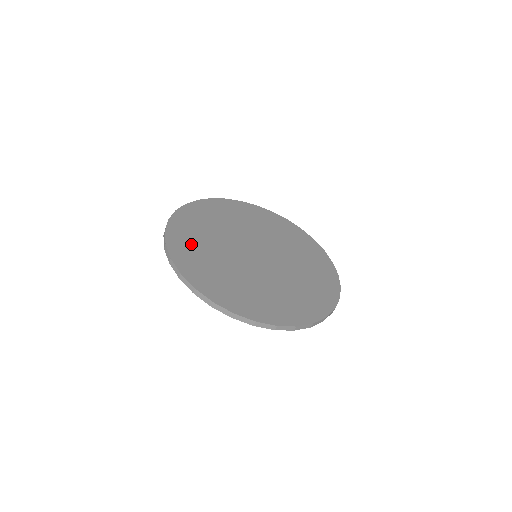
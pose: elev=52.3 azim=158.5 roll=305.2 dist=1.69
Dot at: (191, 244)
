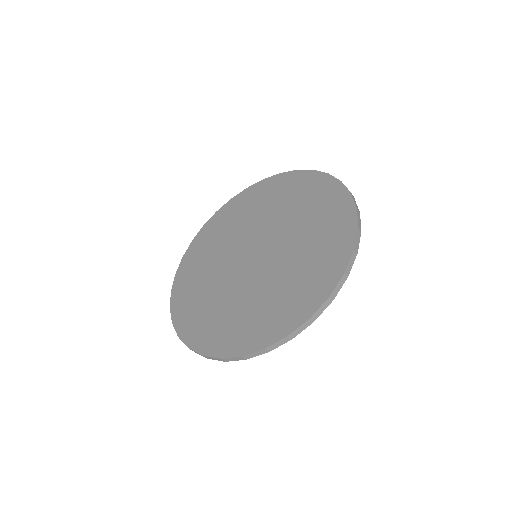
Dot at: (214, 326)
